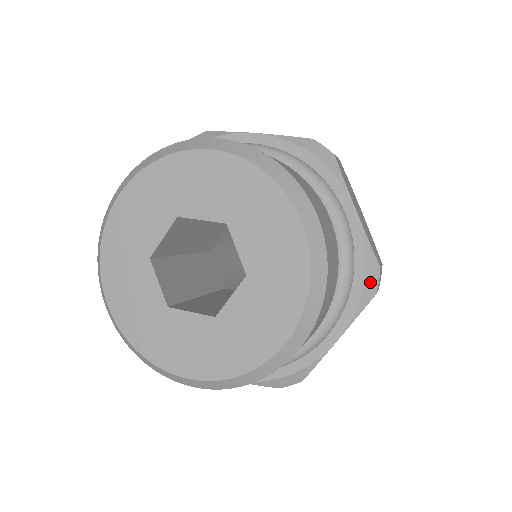
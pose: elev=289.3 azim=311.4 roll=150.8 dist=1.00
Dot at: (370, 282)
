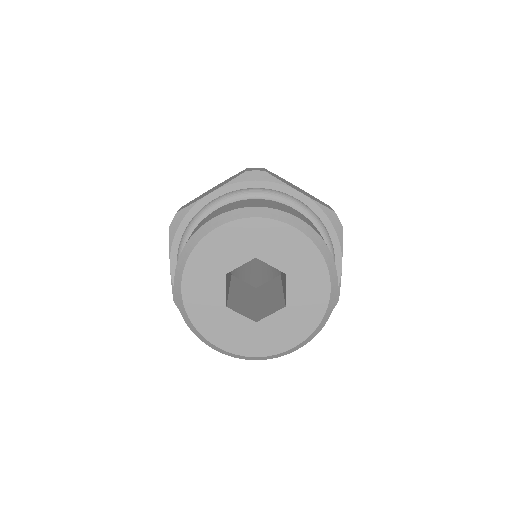
Dot at: (336, 223)
